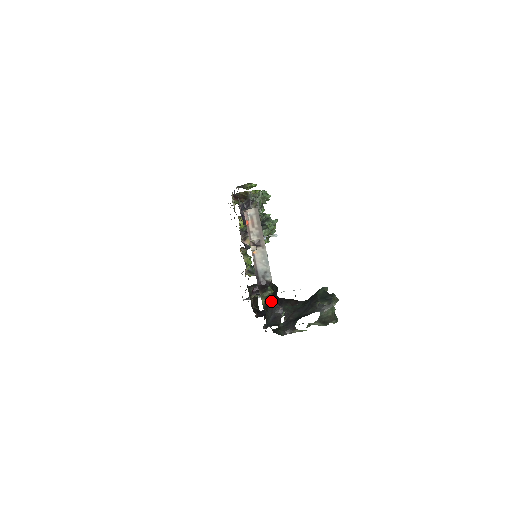
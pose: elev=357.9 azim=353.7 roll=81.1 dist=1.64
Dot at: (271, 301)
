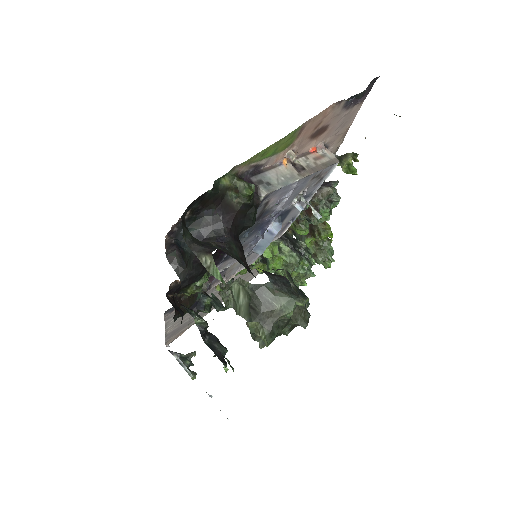
Dot at: (230, 210)
